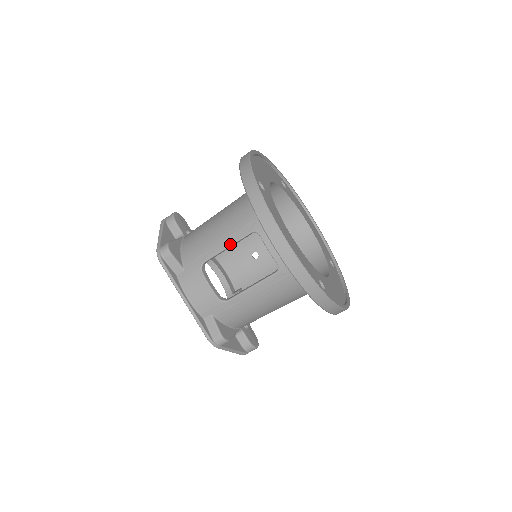
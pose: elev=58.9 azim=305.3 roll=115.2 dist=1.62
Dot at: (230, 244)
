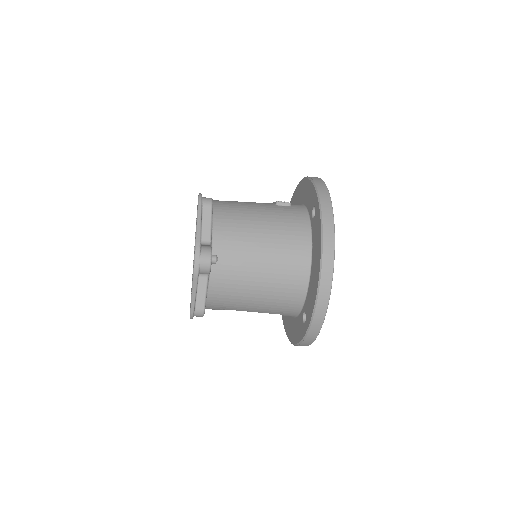
Dot at: occluded
